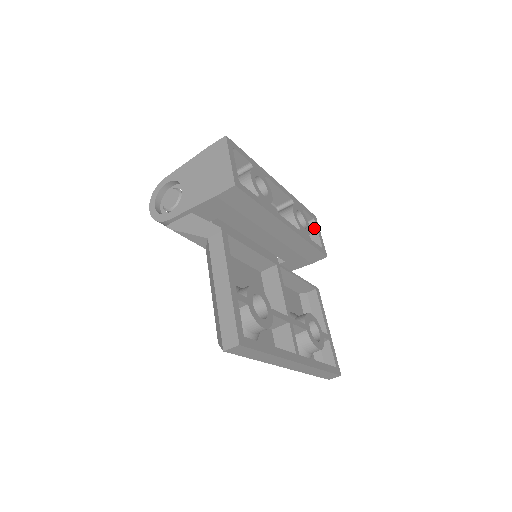
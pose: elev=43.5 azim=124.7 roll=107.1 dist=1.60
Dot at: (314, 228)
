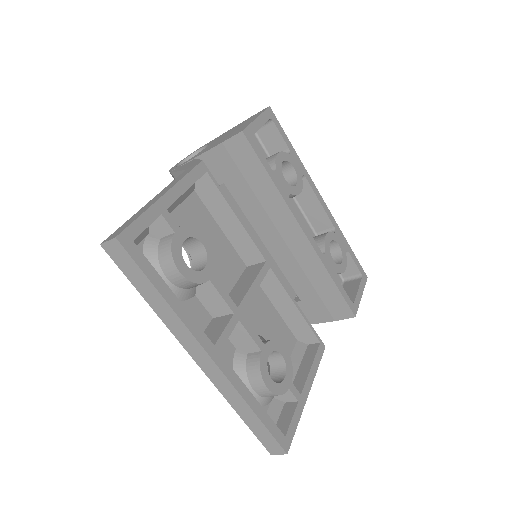
Dot at: (357, 284)
